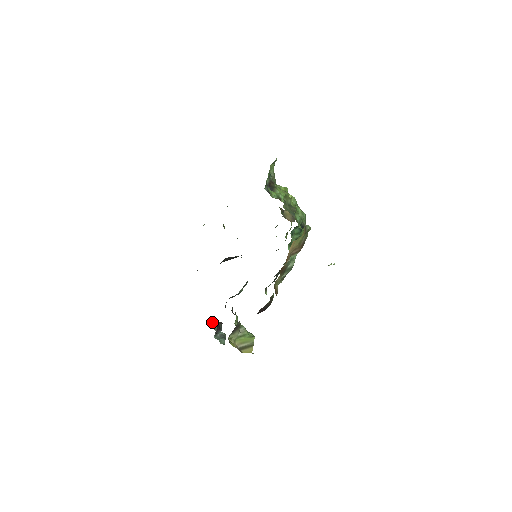
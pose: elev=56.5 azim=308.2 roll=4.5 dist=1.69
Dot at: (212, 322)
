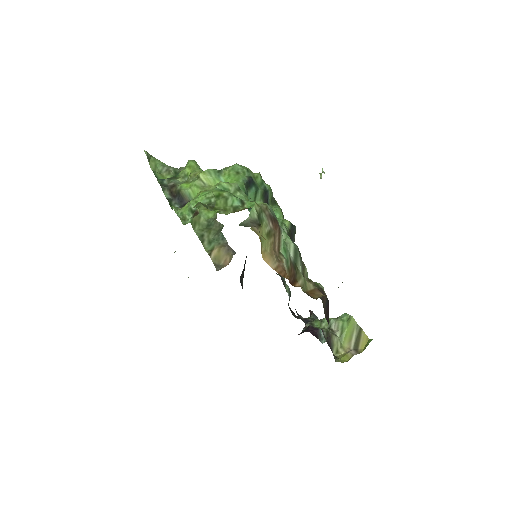
Dot at: (304, 327)
